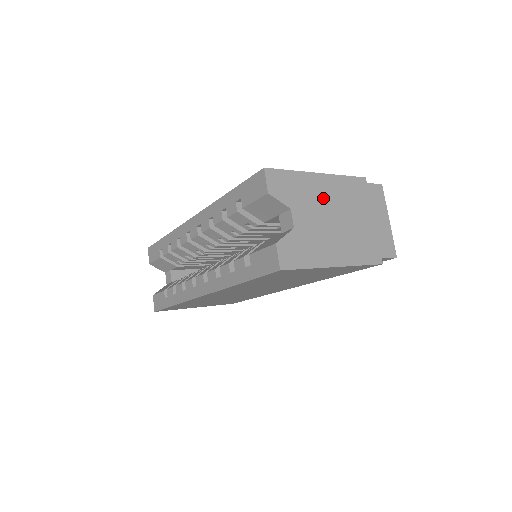
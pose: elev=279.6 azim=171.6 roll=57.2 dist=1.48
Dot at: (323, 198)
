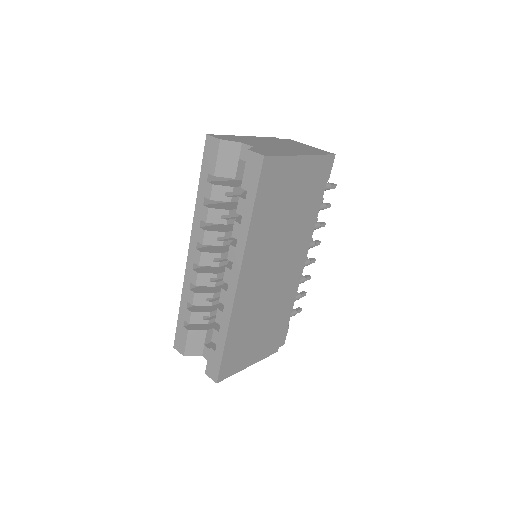
Dot at: (258, 141)
